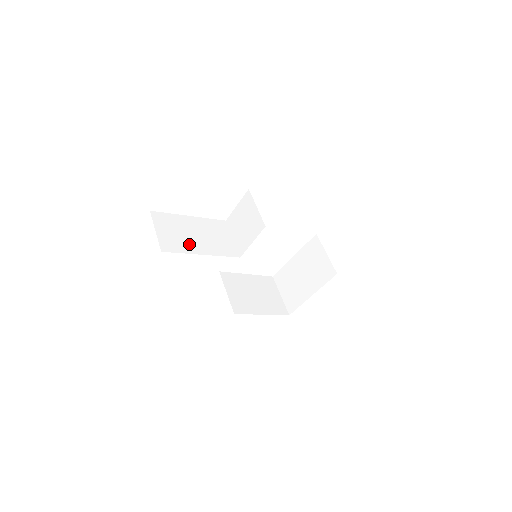
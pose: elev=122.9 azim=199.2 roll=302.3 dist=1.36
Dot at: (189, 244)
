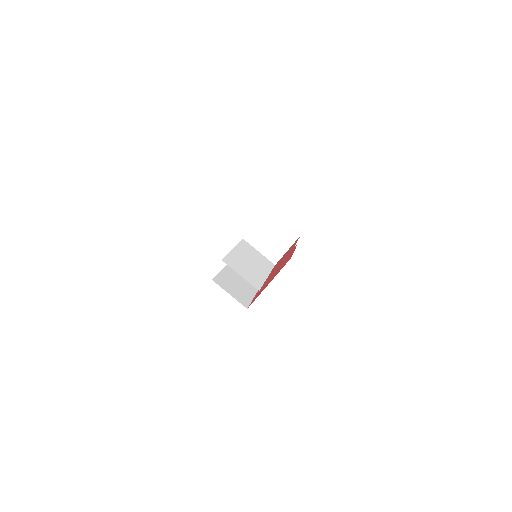
Dot at: (257, 274)
